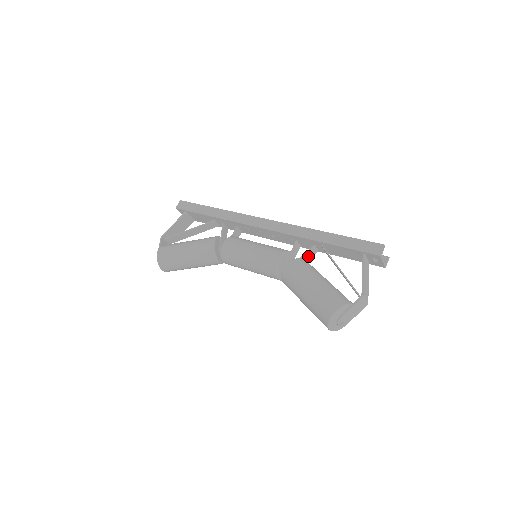
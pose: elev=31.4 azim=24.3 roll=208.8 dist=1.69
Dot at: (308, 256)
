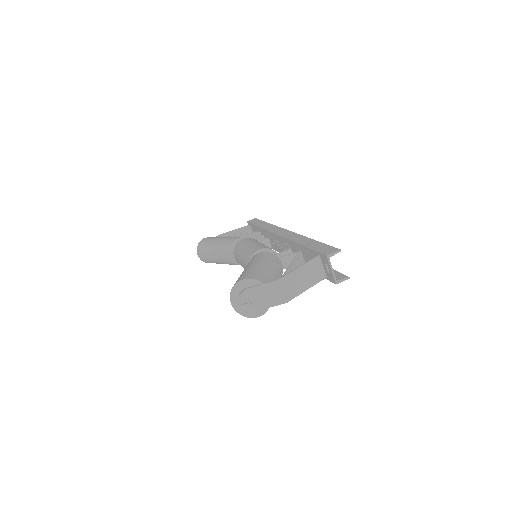
Dot at: (288, 262)
